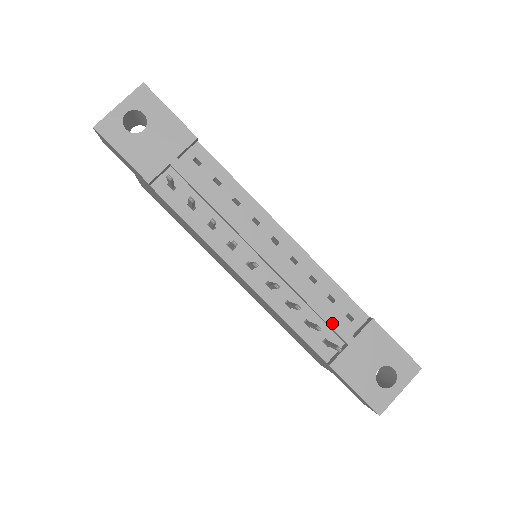
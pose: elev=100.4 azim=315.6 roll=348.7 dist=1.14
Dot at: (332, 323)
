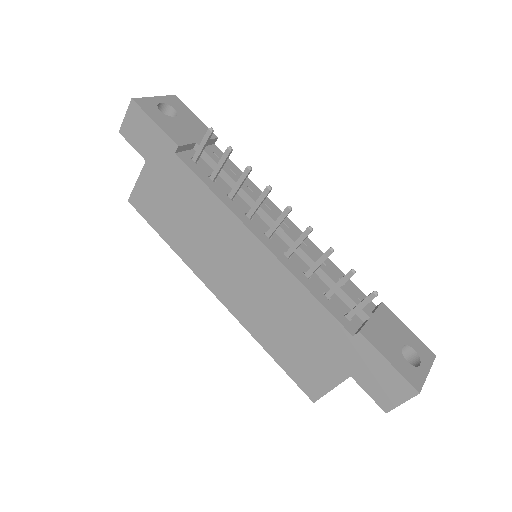
Dot at: (351, 295)
